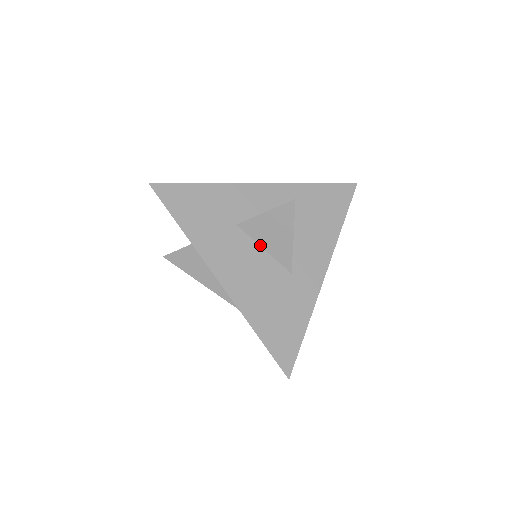
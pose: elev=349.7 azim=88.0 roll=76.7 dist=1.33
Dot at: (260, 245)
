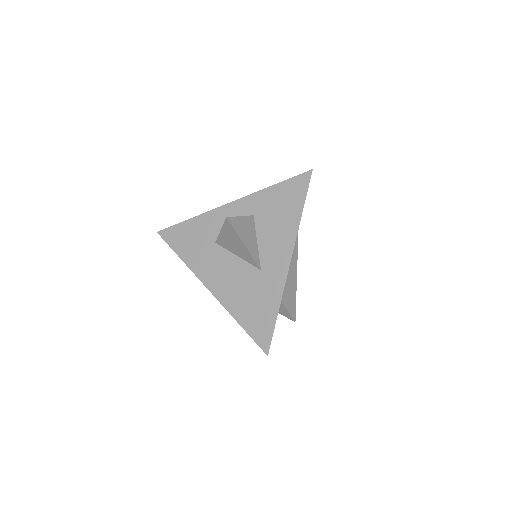
Dot at: (234, 254)
